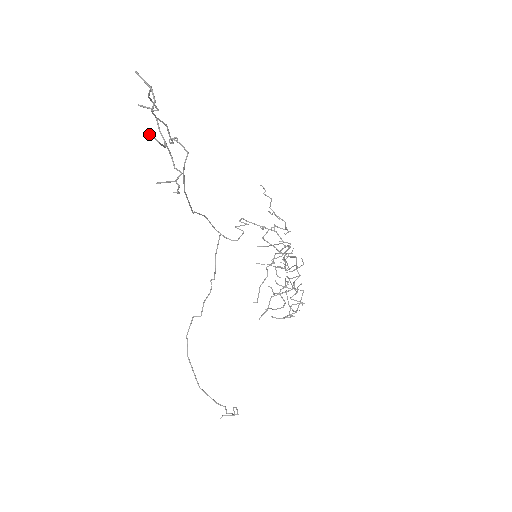
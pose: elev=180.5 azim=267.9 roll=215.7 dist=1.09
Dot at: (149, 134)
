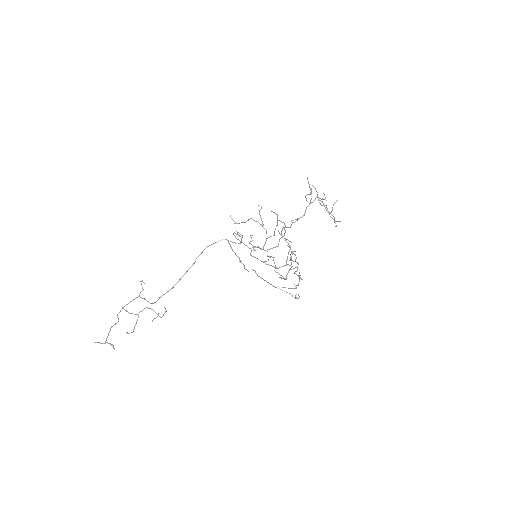
Dot at: occluded
